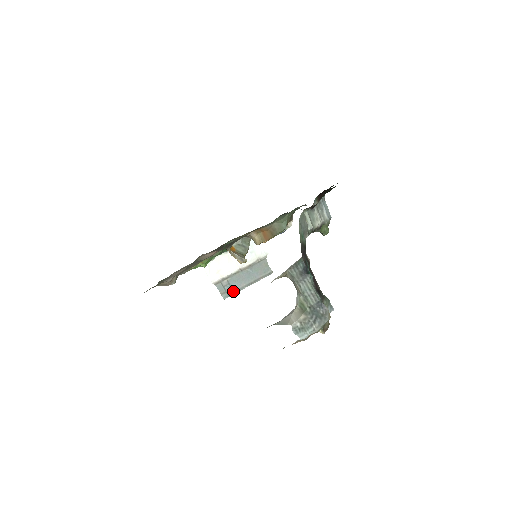
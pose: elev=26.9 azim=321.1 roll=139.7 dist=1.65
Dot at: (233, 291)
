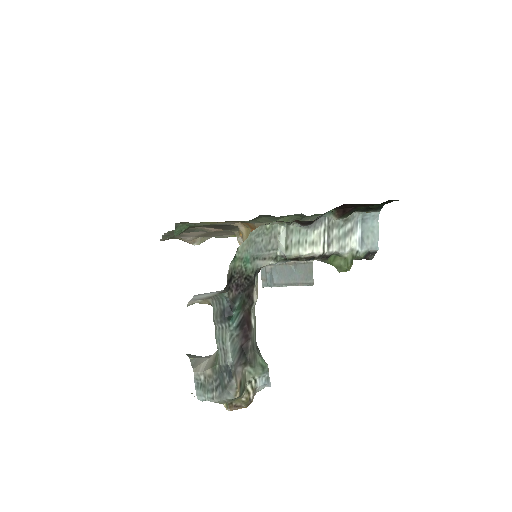
Dot at: (272, 283)
